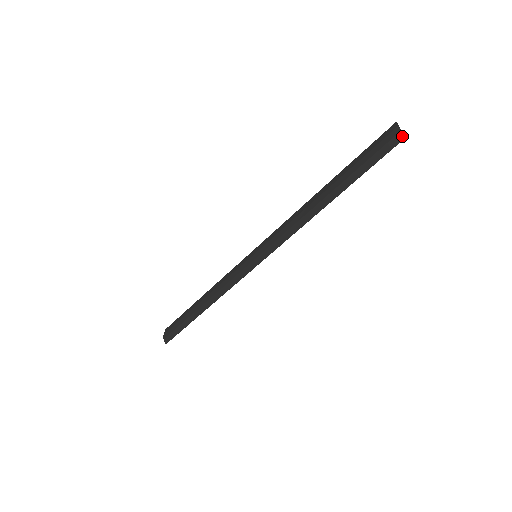
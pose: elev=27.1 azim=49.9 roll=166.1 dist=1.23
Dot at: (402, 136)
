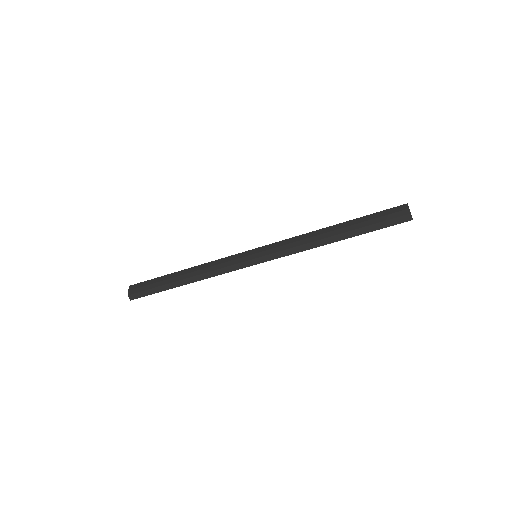
Dot at: (410, 218)
